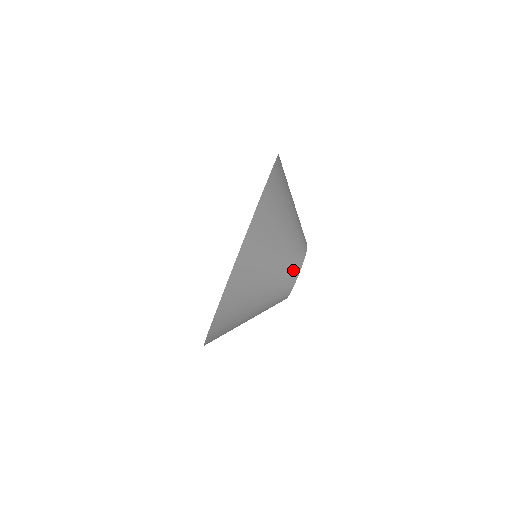
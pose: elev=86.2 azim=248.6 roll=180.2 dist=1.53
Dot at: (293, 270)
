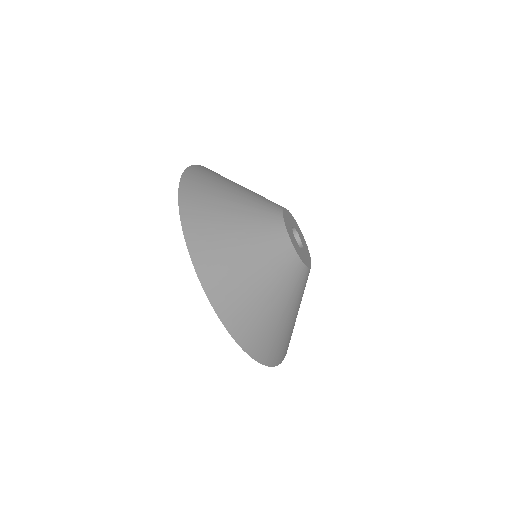
Dot at: (296, 273)
